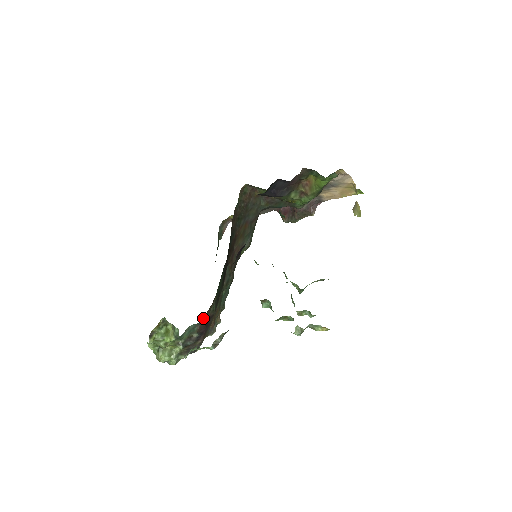
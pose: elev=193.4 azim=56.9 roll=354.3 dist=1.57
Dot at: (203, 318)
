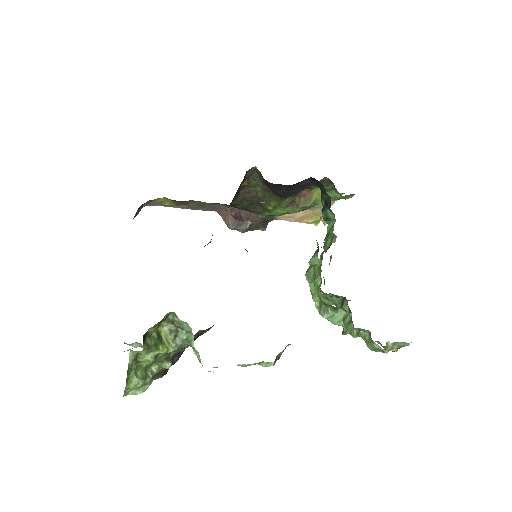
Dot at: occluded
